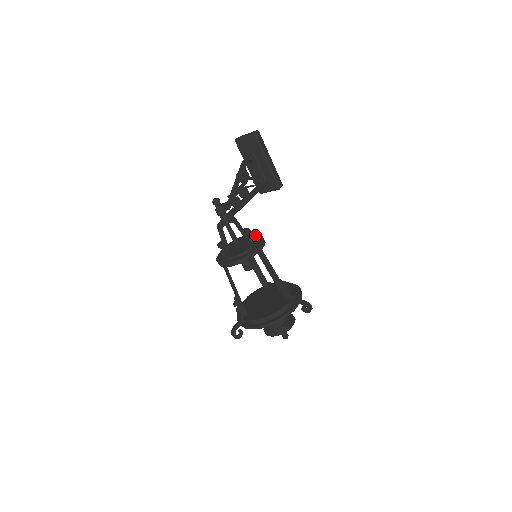
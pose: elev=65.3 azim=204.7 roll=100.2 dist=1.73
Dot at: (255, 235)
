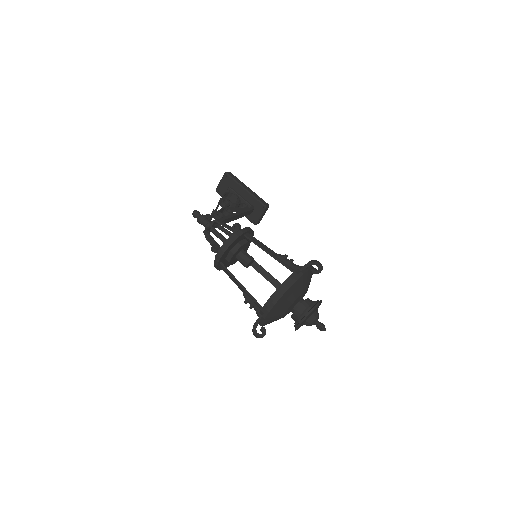
Dot at: occluded
